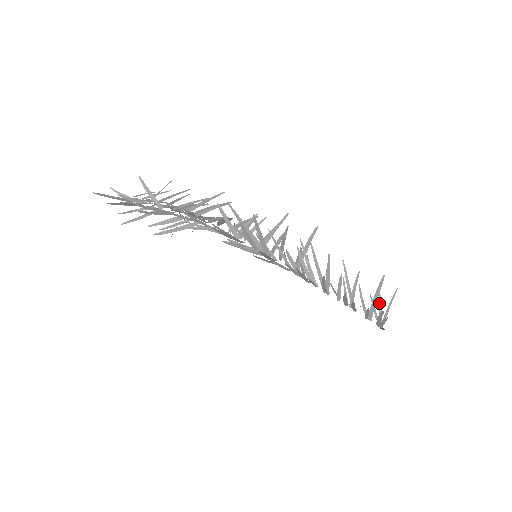
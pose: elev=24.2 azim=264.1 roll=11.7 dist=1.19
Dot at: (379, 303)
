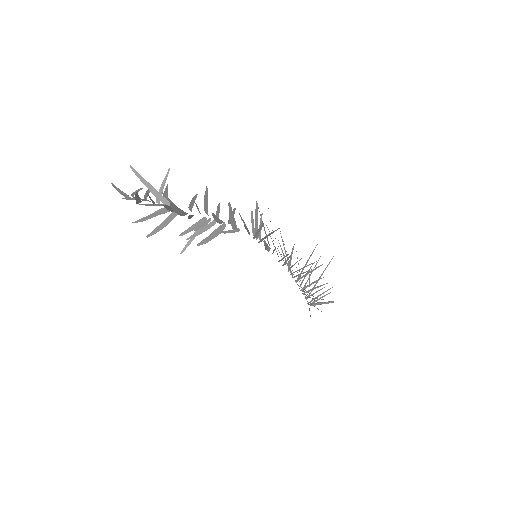
Dot at: (309, 283)
